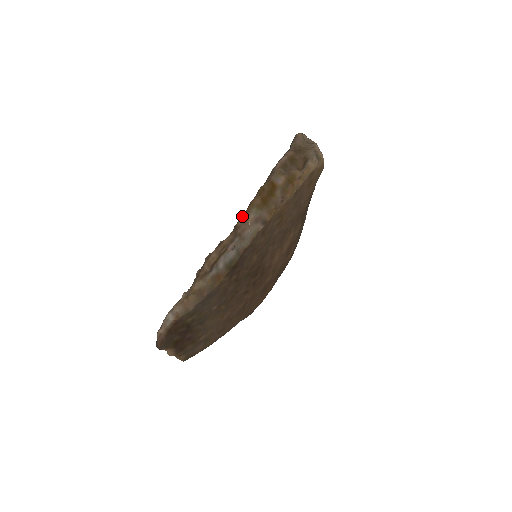
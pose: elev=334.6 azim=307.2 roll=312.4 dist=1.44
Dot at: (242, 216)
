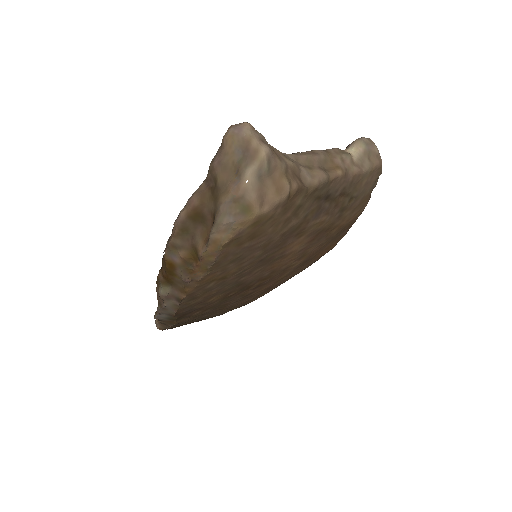
Dot at: (156, 283)
